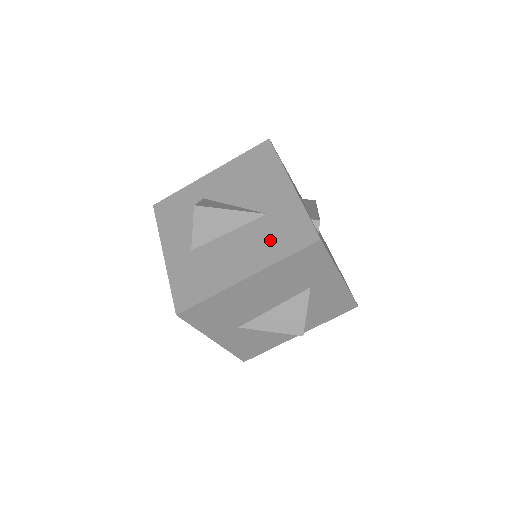
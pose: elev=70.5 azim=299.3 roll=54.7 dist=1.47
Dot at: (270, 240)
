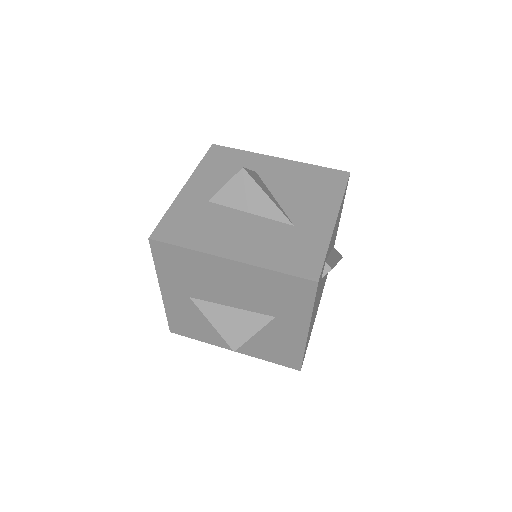
Dot at: (277, 247)
